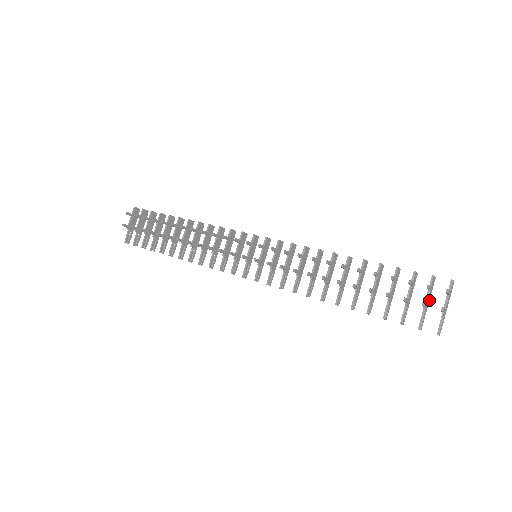
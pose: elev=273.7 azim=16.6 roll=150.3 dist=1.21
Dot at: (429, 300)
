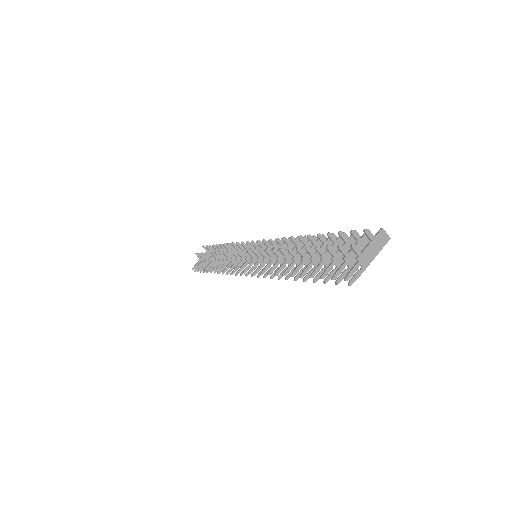
Dot at: occluded
